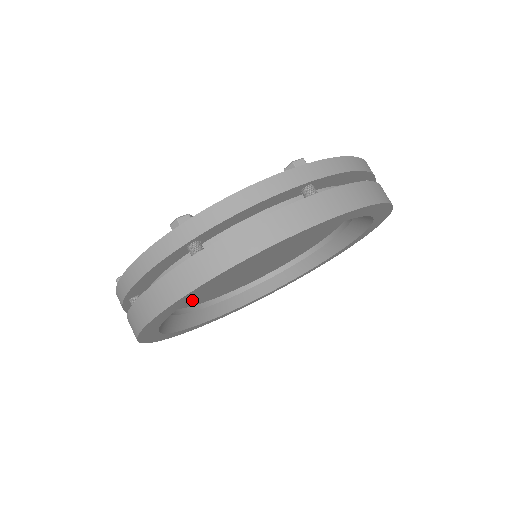
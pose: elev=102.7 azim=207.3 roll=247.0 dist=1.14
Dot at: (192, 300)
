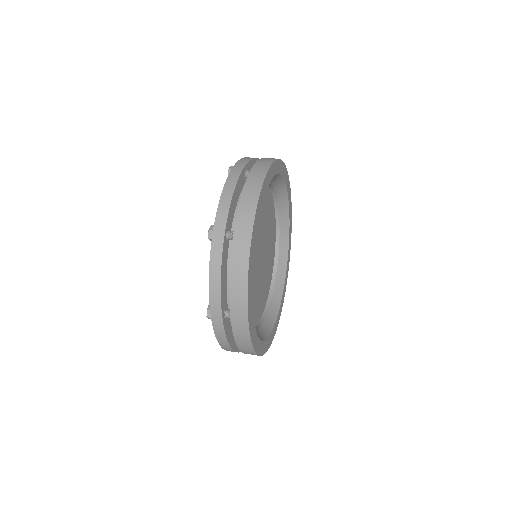
Dot at: occluded
